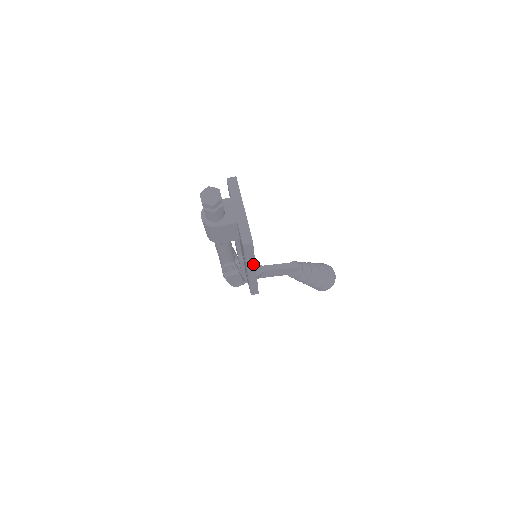
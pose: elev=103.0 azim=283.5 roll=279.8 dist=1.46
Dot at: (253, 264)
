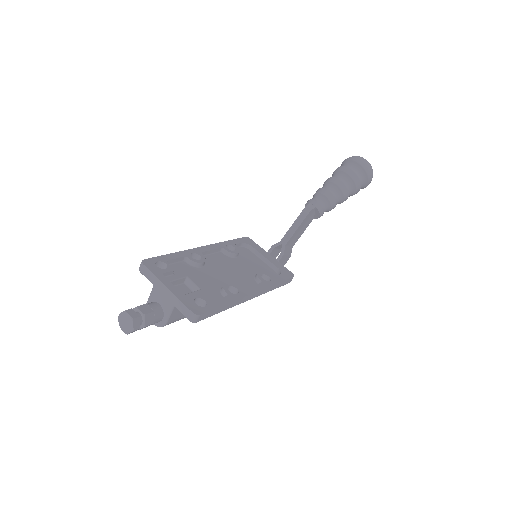
Dot at: (237, 301)
